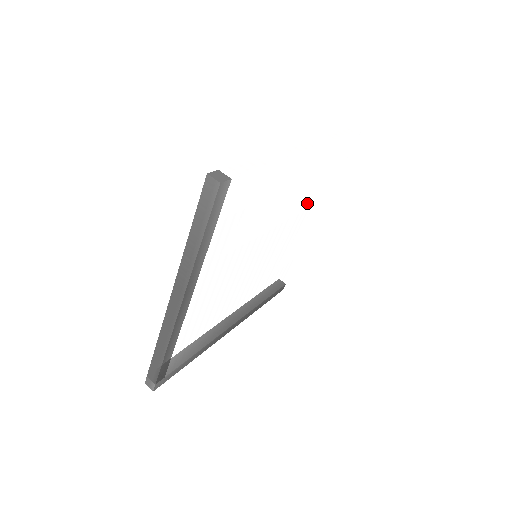
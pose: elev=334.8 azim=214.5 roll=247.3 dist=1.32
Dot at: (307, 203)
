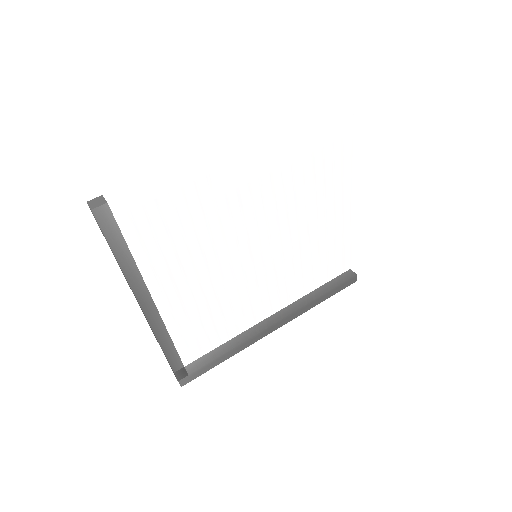
Dot at: (305, 191)
